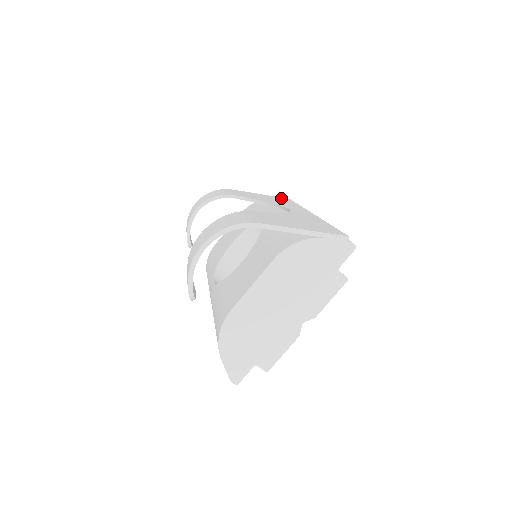
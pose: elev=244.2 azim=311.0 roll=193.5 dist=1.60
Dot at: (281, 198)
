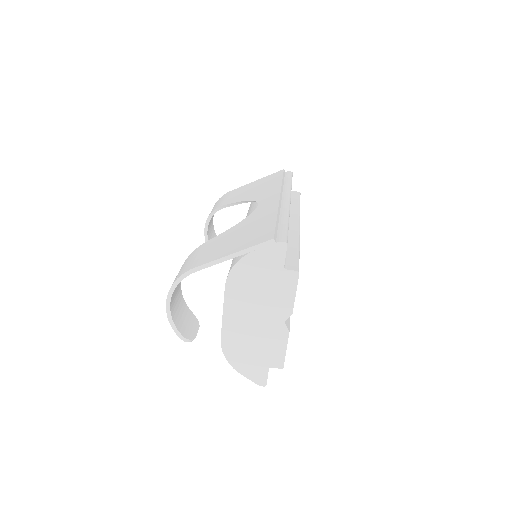
Dot at: (273, 175)
